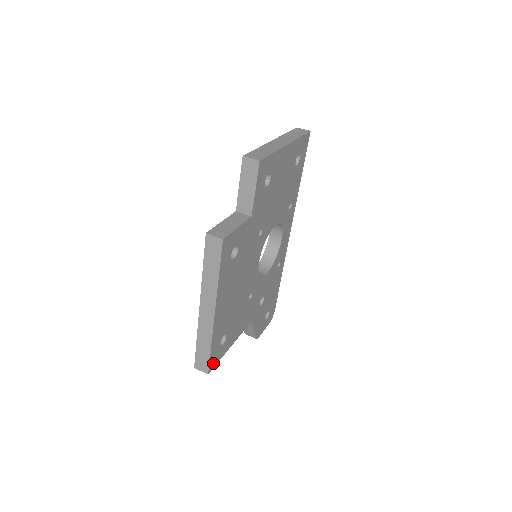
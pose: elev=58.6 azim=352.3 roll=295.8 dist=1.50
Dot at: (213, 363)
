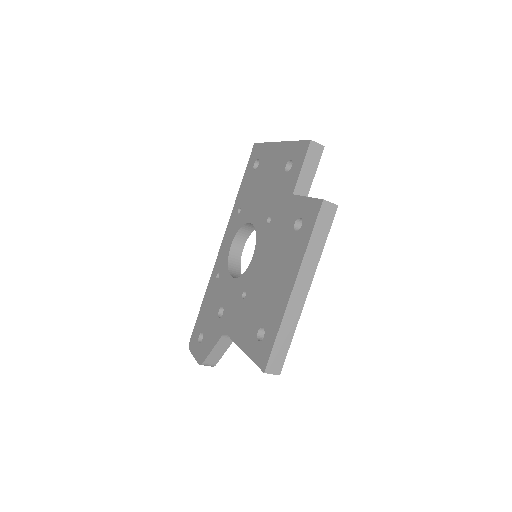
Dot at: occluded
